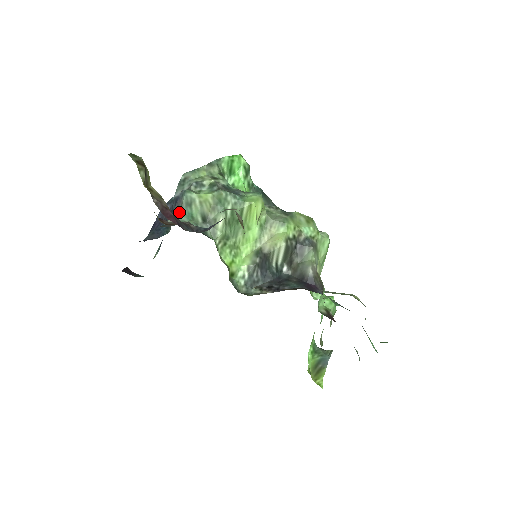
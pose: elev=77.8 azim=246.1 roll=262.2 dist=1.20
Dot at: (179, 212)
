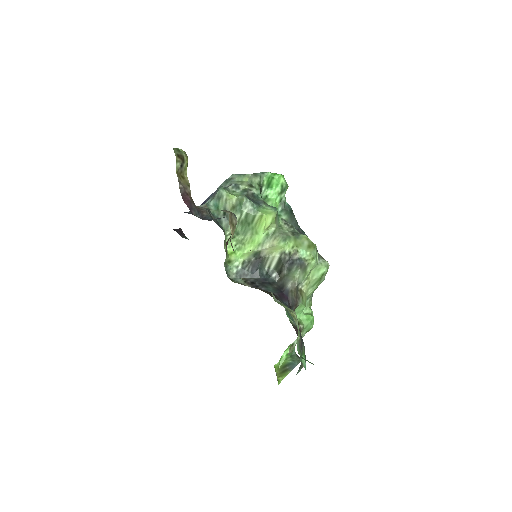
Dot at: (211, 201)
